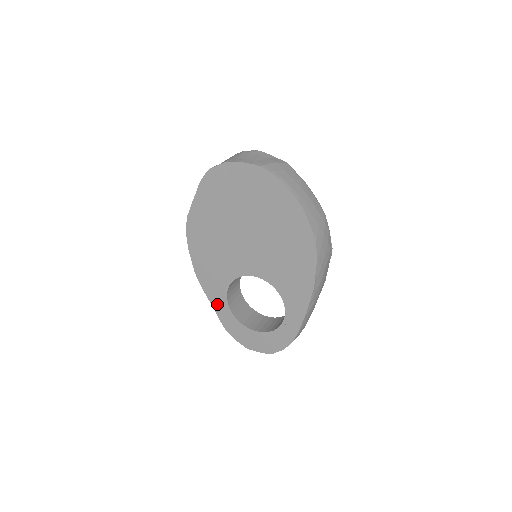
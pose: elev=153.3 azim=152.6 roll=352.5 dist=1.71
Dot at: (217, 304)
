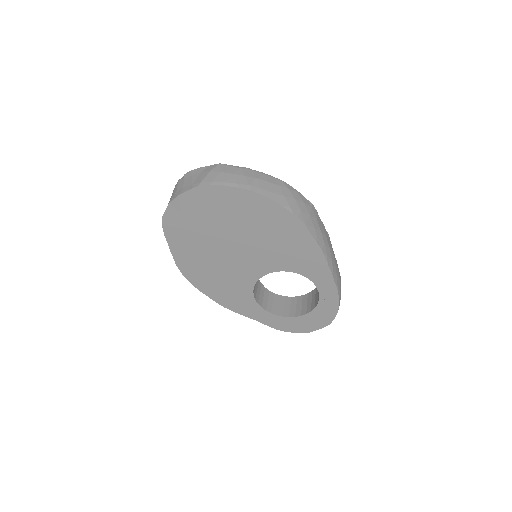
Dot at: (256, 316)
